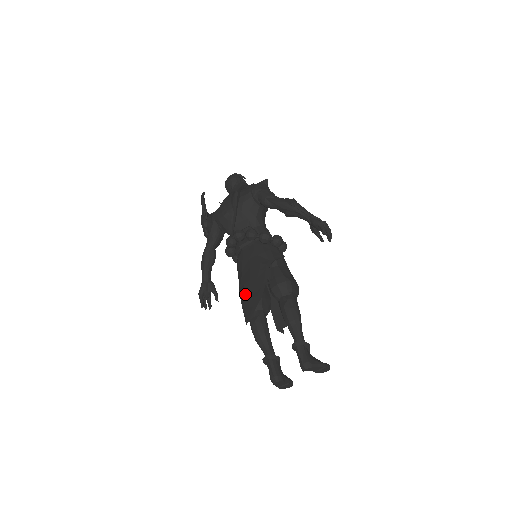
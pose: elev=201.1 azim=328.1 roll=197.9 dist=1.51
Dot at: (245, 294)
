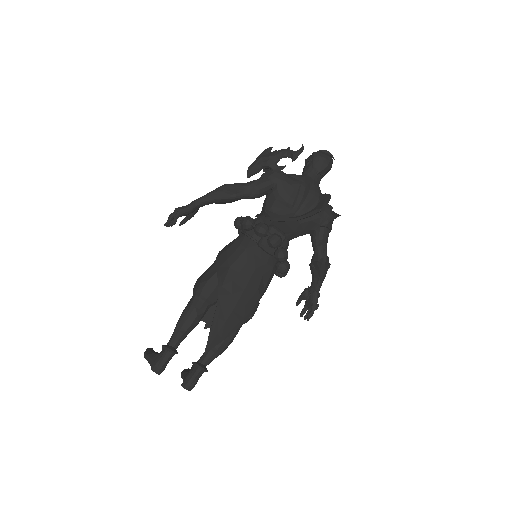
Dot at: (225, 310)
